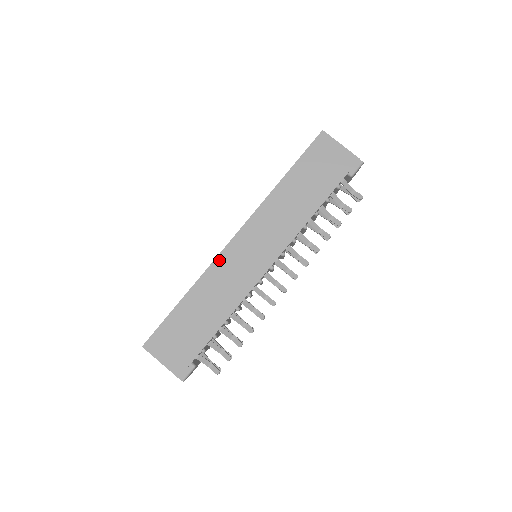
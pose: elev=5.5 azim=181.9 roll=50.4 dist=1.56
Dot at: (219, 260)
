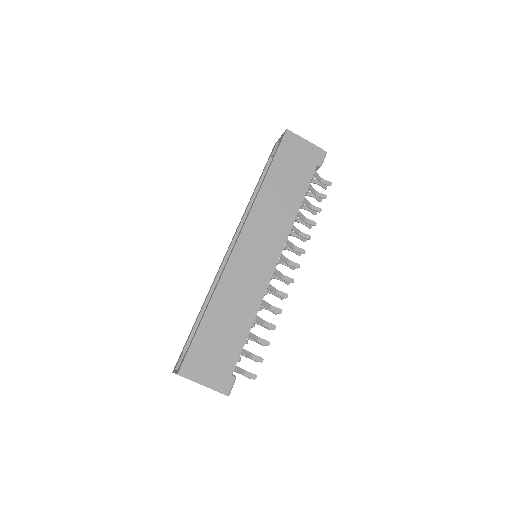
Dot at: (230, 266)
